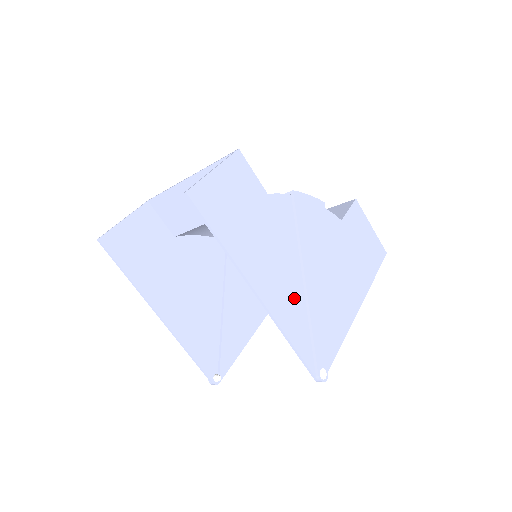
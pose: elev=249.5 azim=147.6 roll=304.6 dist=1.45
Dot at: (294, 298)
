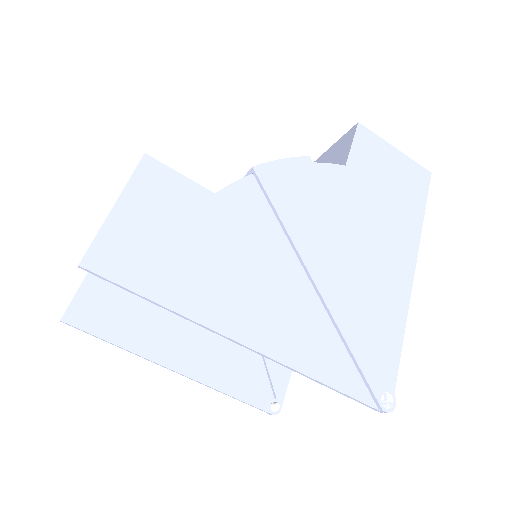
Dot at: (307, 318)
